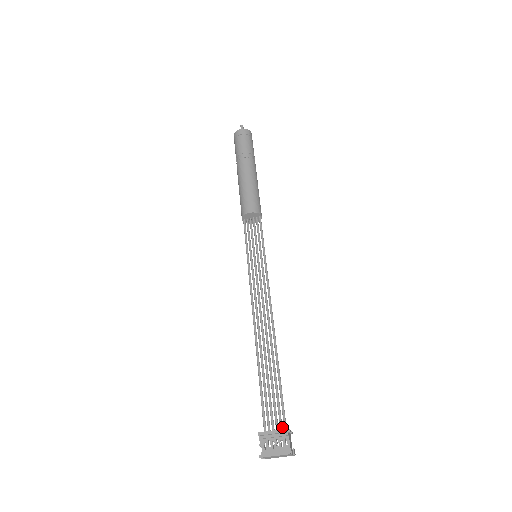
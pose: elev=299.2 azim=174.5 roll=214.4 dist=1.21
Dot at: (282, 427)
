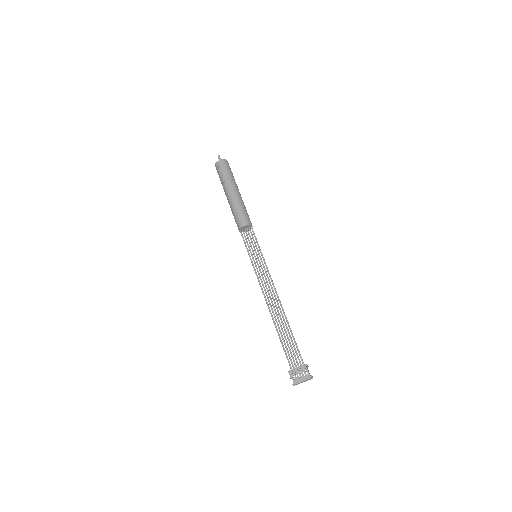
Dot at: (301, 364)
